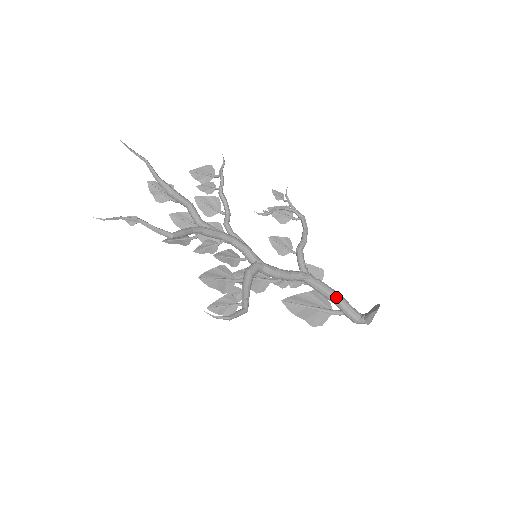
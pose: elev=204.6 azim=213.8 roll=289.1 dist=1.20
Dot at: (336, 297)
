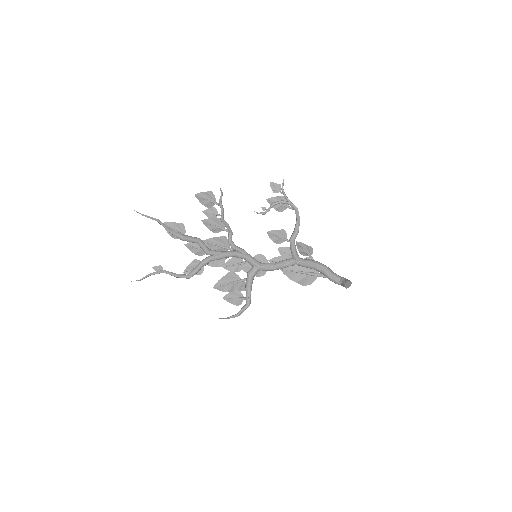
Dot at: (321, 270)
